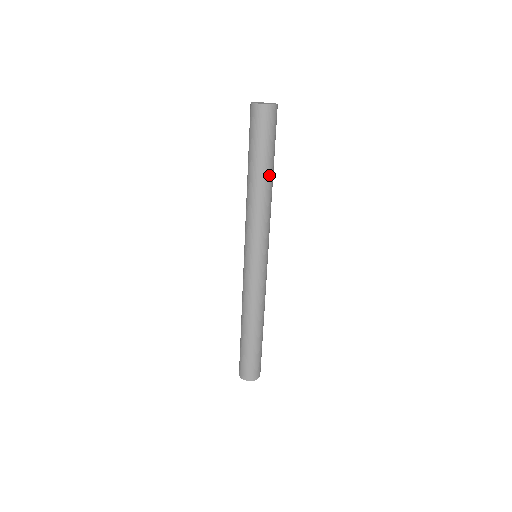
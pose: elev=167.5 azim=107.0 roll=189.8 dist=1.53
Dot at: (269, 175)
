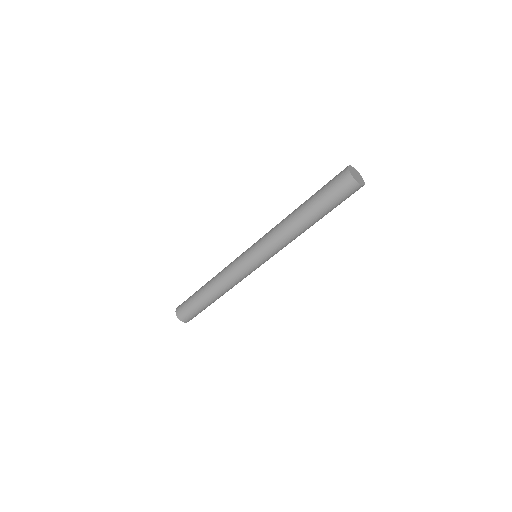
Dot at: (317, 221)
